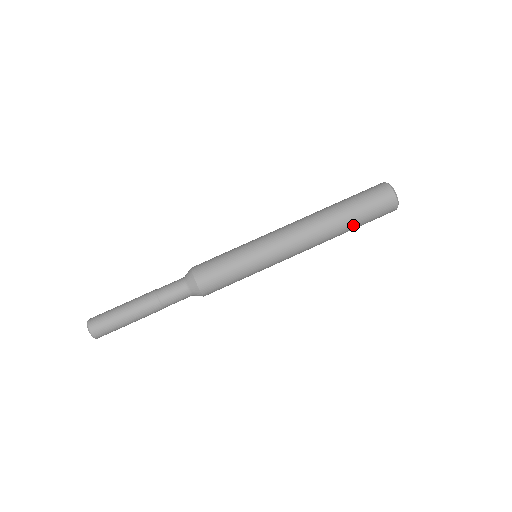
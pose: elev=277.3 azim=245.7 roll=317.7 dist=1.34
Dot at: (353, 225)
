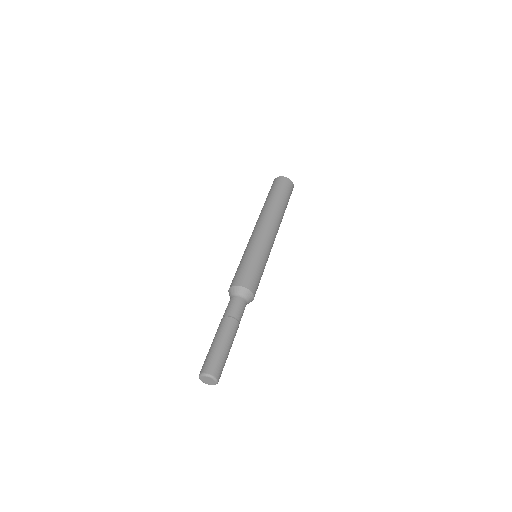
Dot at: (281, 200)
